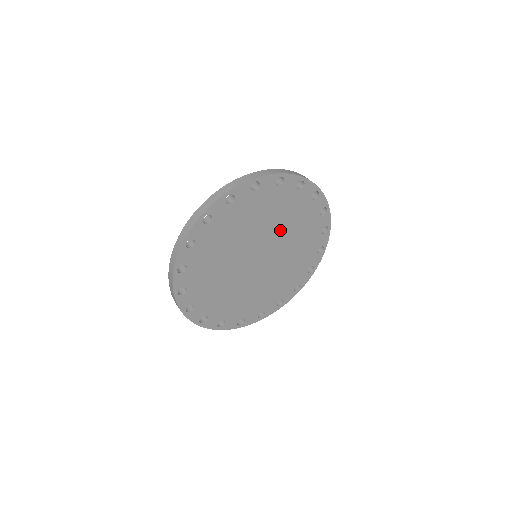
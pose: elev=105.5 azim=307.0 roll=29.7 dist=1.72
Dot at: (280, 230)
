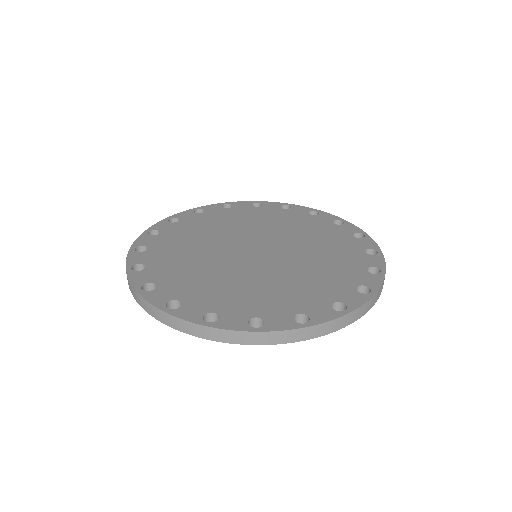
Dot at: occluded
